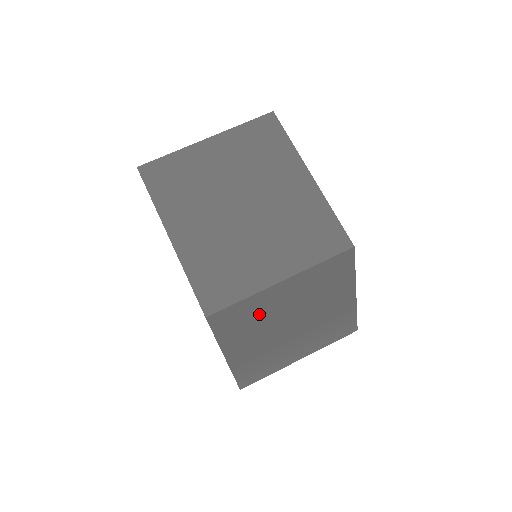
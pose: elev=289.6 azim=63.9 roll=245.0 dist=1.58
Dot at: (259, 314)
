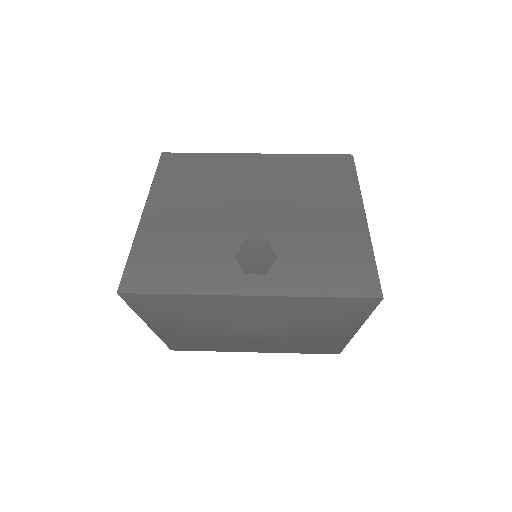
Dot at: (216, 176)
